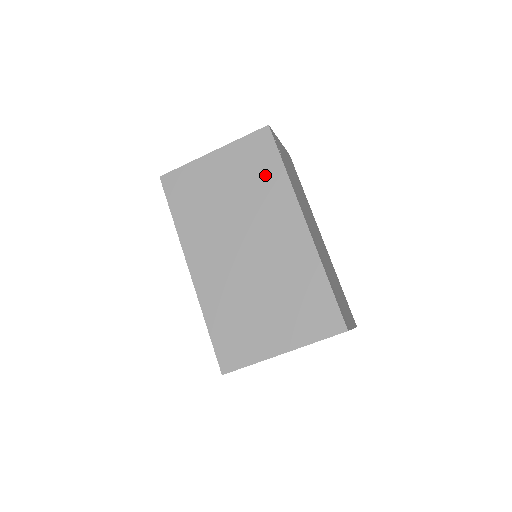
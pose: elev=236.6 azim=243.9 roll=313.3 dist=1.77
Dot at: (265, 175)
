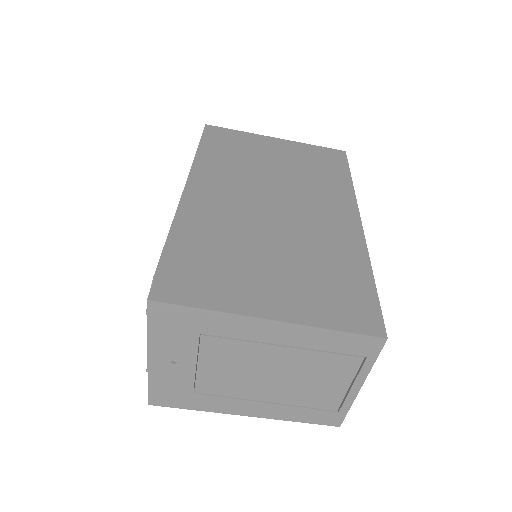
Dot at: (327, 173)
